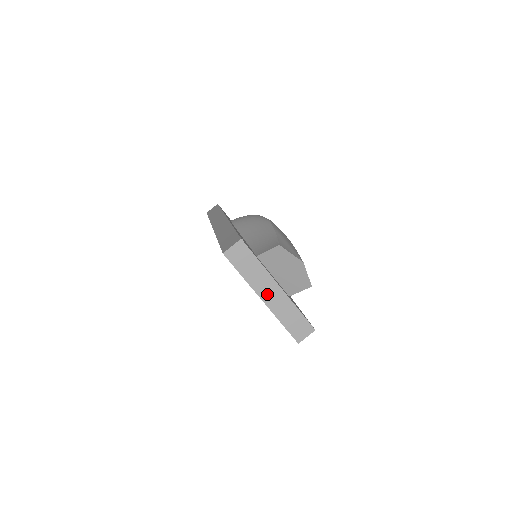
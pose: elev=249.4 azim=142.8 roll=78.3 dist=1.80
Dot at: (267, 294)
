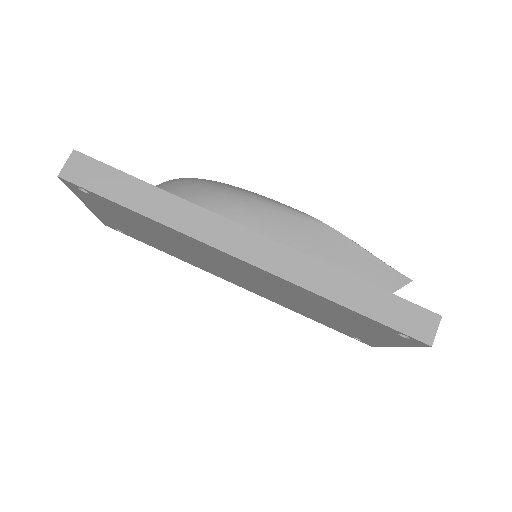
Dot at: occluded
